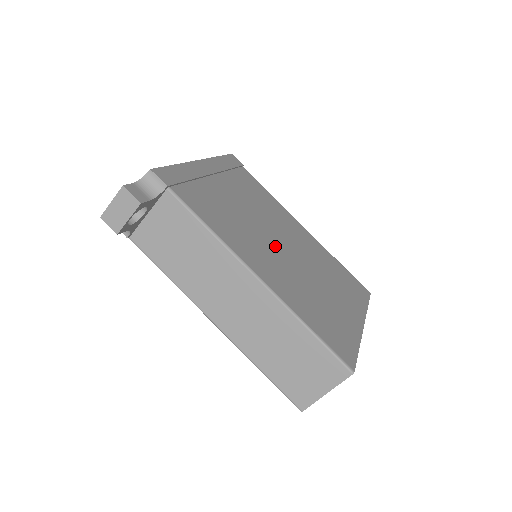
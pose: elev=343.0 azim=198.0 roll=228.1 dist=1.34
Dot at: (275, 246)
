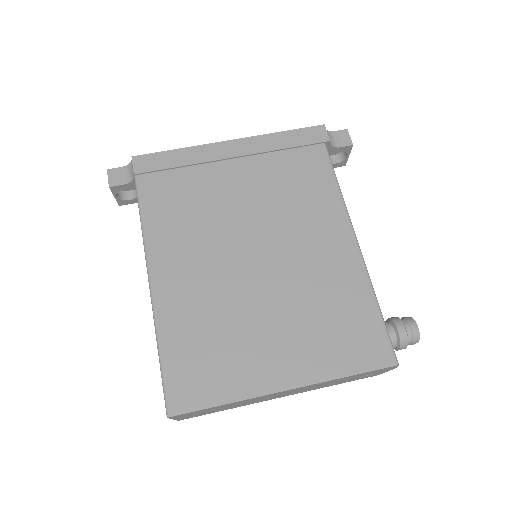
Dot at: (233, 254)
